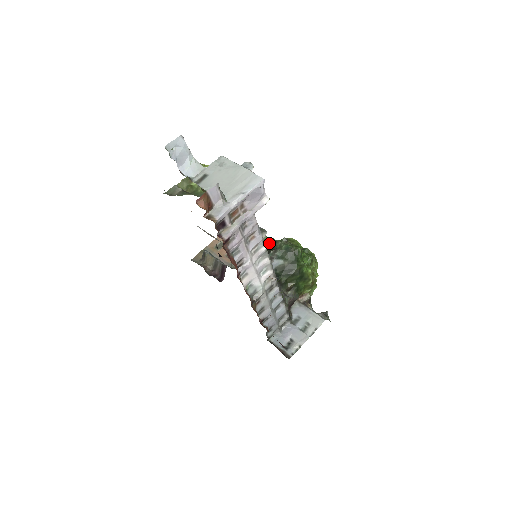
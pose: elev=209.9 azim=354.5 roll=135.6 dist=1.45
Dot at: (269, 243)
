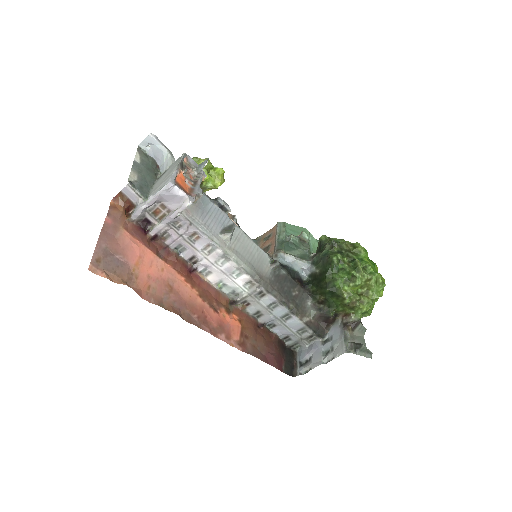
Dot at: (322, 244)
